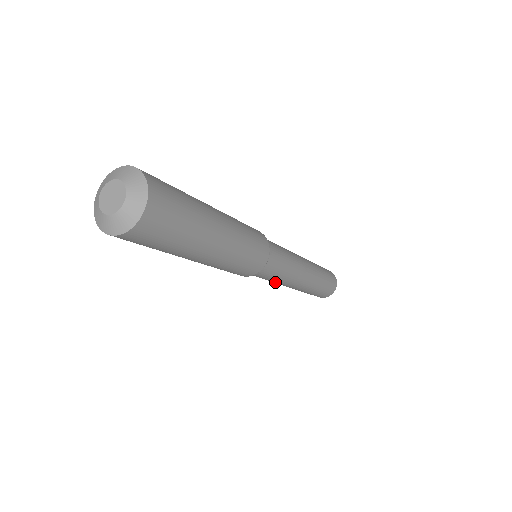
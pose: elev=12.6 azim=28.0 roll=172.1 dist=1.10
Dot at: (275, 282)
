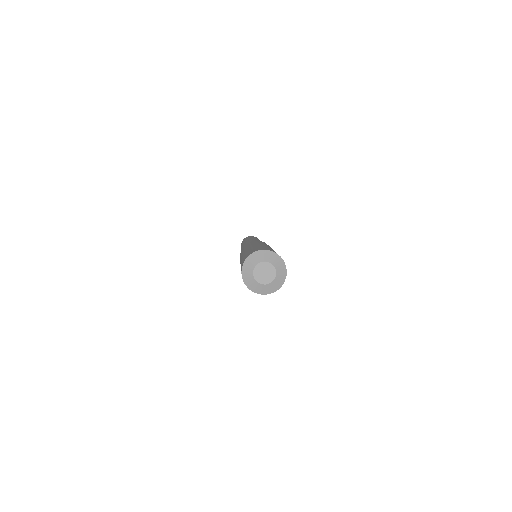
Dot at: occluded
